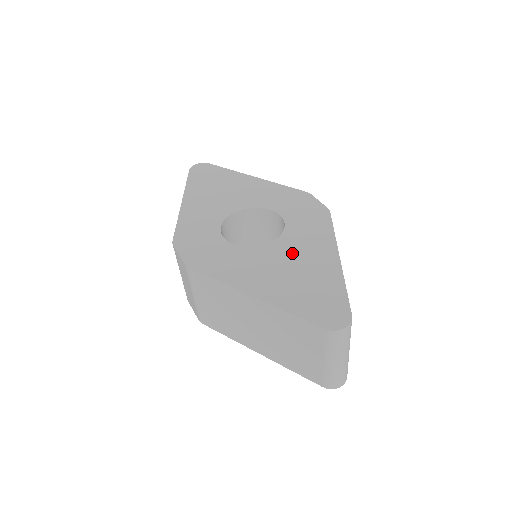
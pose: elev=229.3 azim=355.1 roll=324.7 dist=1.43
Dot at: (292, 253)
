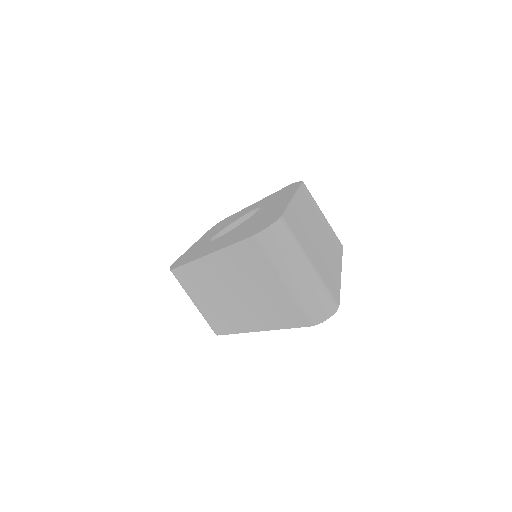
Dot at: (255, 217)
